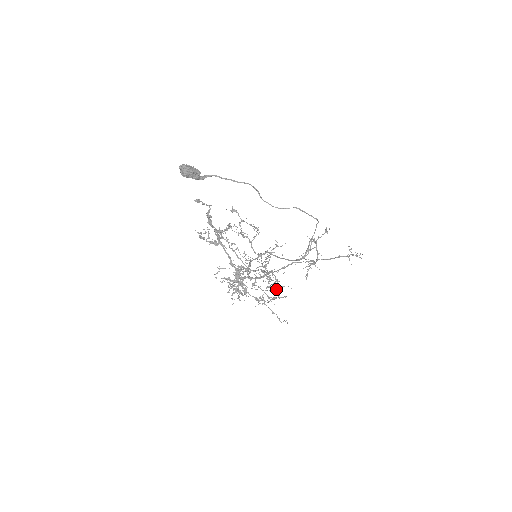
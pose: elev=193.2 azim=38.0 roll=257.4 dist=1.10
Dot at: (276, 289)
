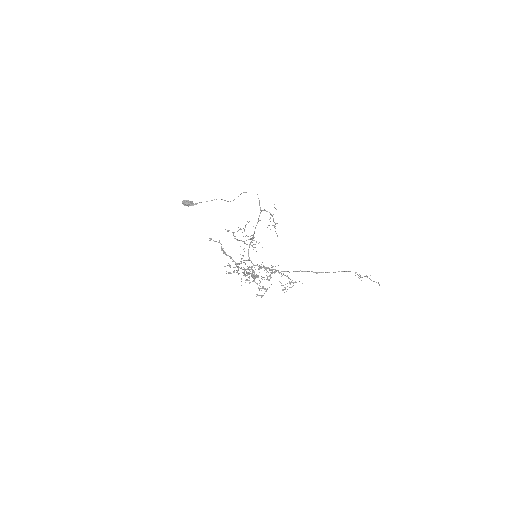
Dot at: occluded
